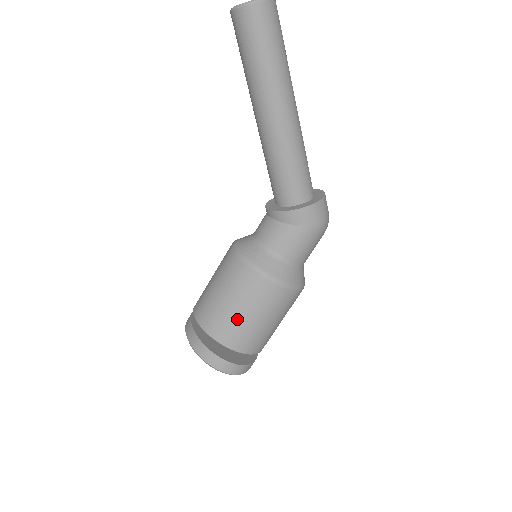
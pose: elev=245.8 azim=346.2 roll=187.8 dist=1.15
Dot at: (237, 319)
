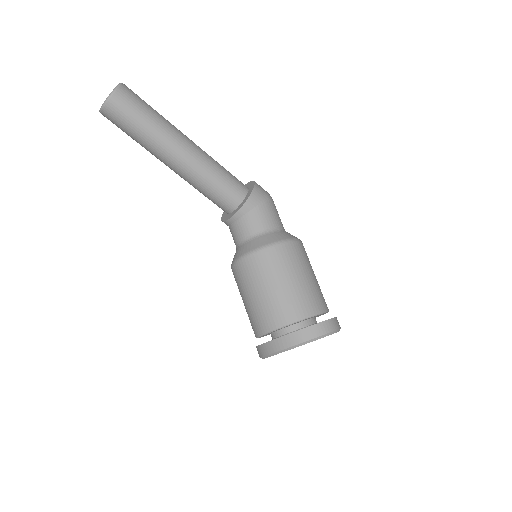
Dot at: (300, 288)
